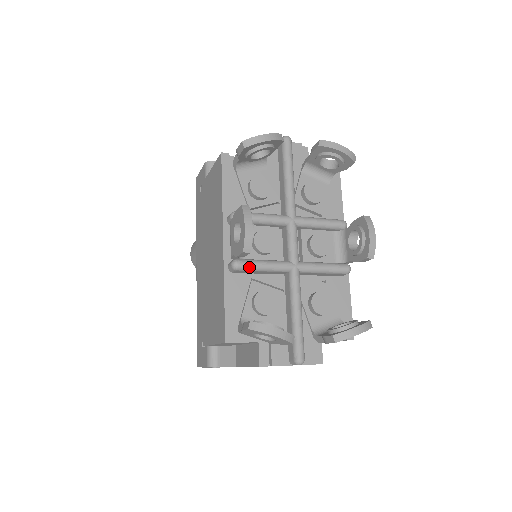
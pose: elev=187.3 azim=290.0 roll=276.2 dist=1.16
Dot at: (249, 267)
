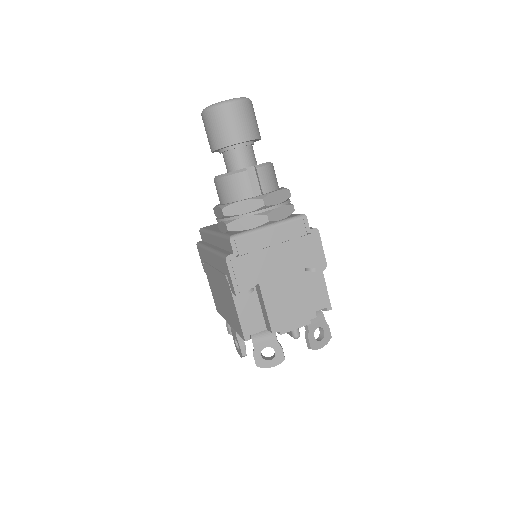
Dot at: occluded
